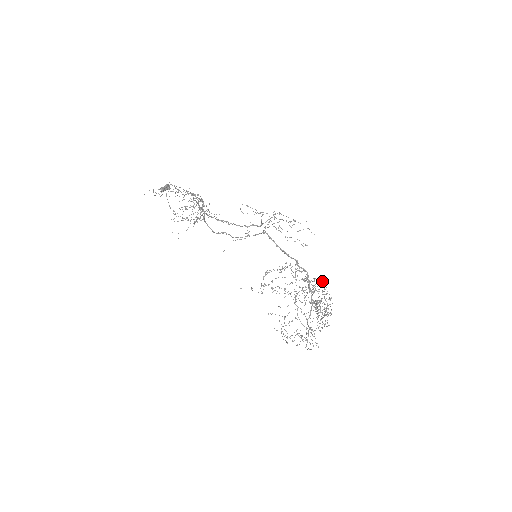
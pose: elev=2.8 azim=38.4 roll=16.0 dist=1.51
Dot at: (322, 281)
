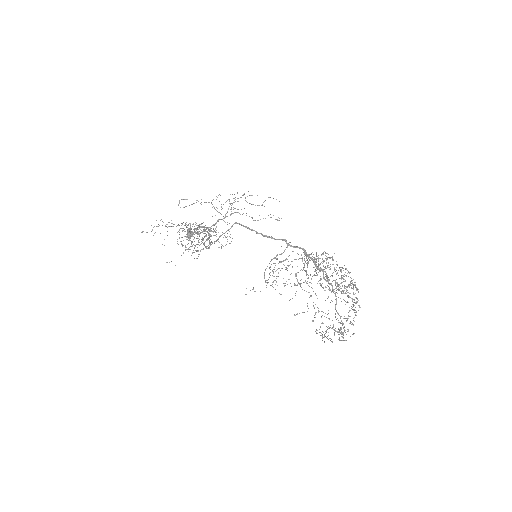
Dot at: (326, 253)
